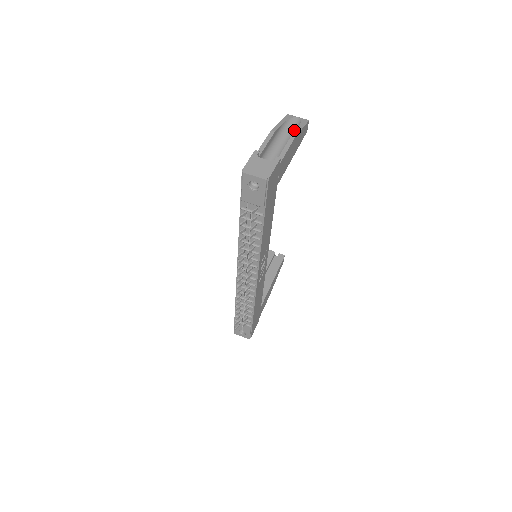
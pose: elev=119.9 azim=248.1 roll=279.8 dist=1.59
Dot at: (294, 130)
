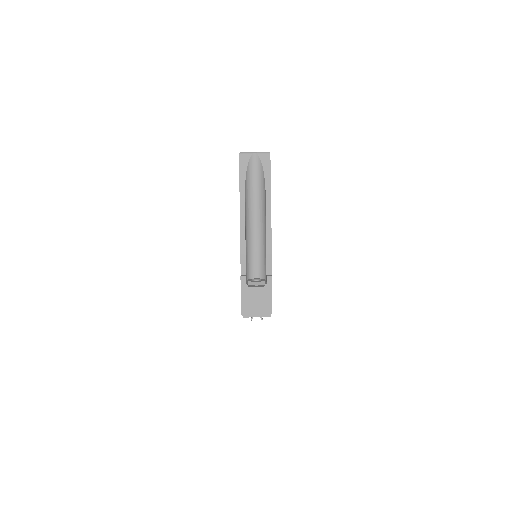
Dot at: (260, 186)
